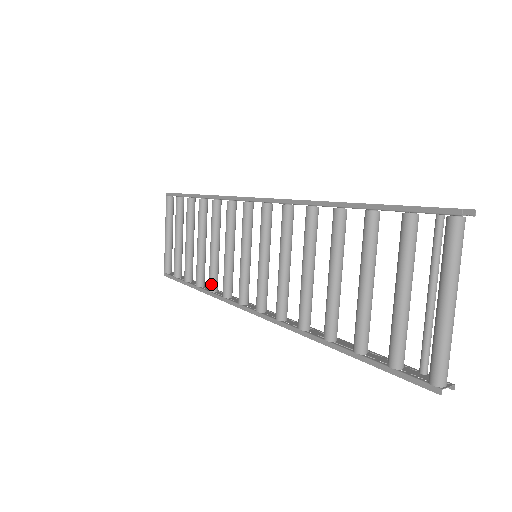
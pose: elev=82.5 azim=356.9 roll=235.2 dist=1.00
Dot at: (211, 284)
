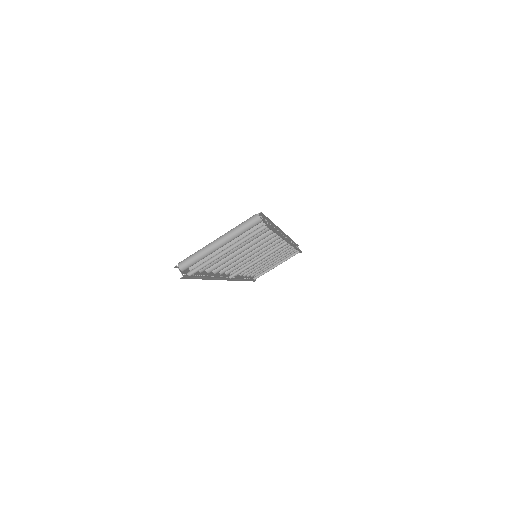
Dot at: occluded
